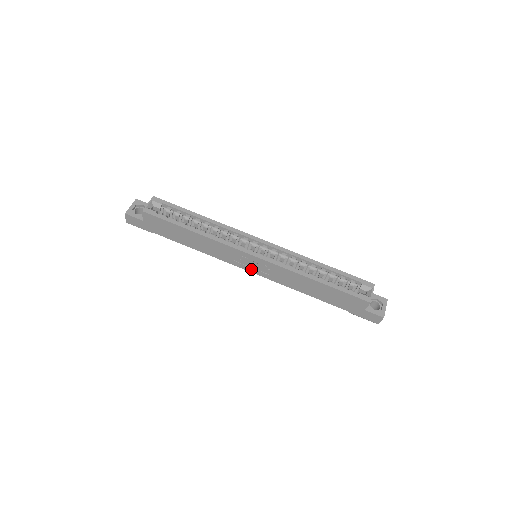
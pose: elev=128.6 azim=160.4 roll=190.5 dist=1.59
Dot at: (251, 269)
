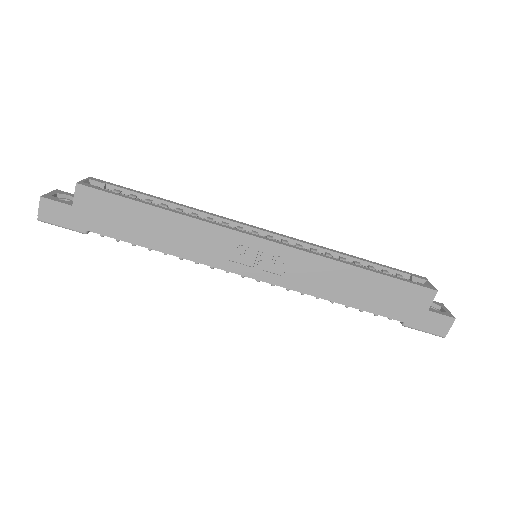
Dot at: (254, 271)
